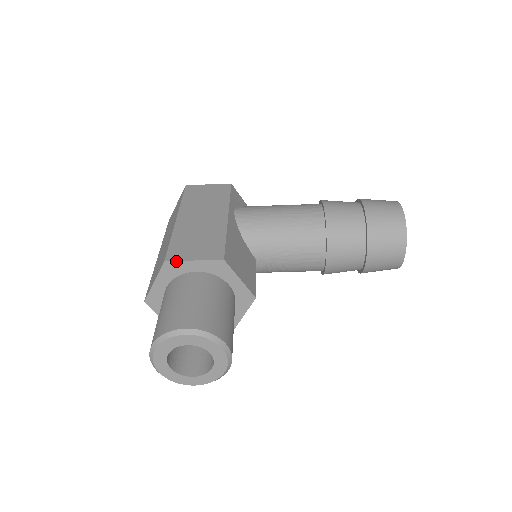
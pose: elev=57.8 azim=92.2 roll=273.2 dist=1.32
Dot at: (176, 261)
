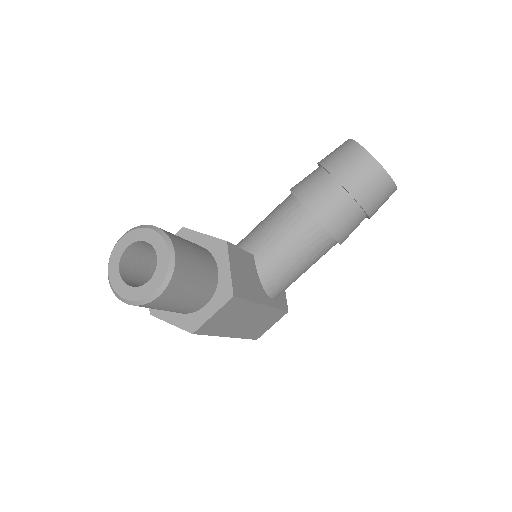
Dot at: occluded
